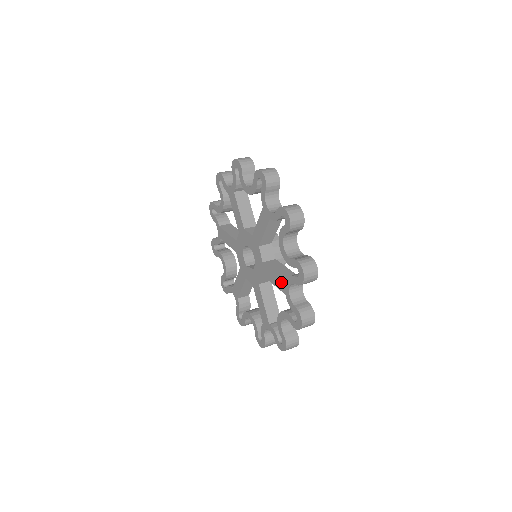
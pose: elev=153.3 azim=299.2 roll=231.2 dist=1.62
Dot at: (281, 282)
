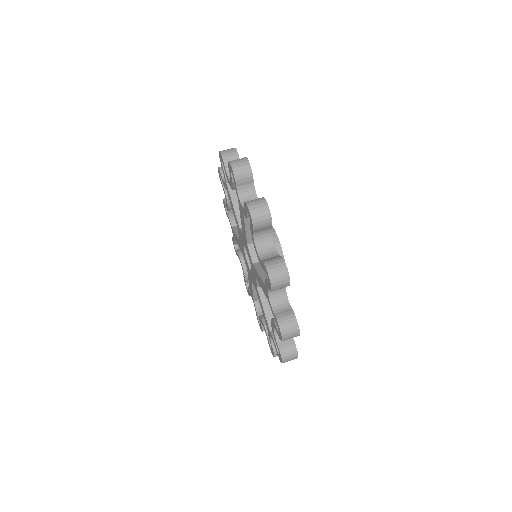
Dot at: (267, 324)
